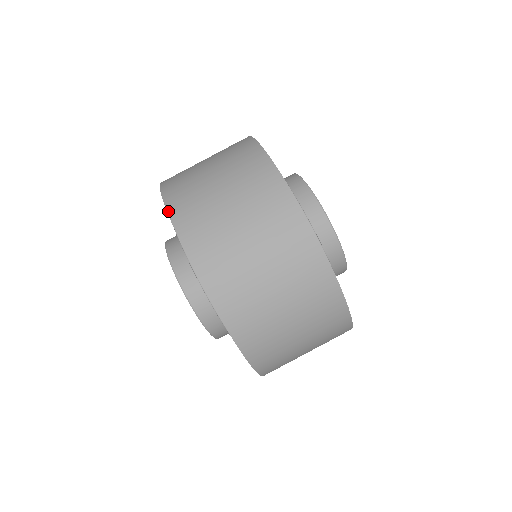
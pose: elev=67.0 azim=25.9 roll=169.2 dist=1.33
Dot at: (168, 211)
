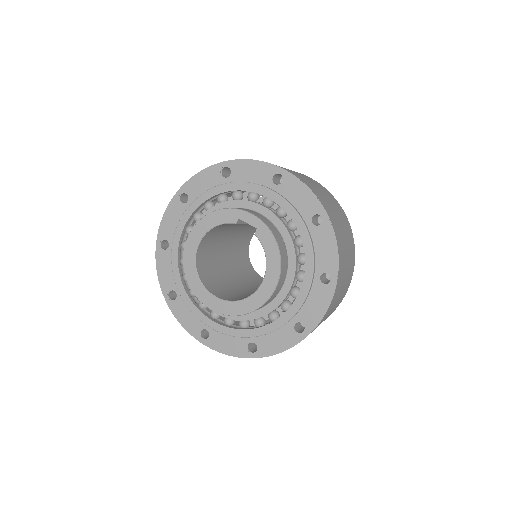
Dot at: (193, 176)
